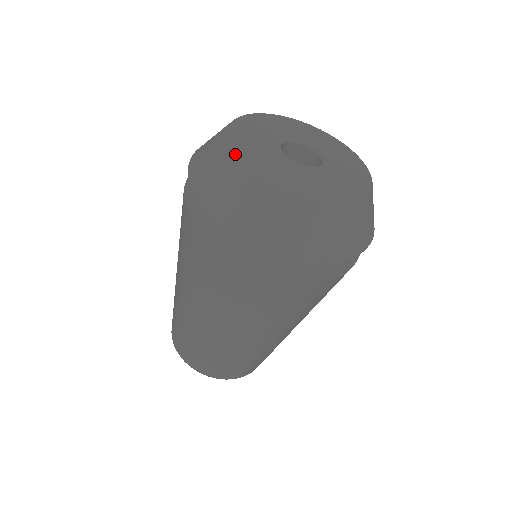
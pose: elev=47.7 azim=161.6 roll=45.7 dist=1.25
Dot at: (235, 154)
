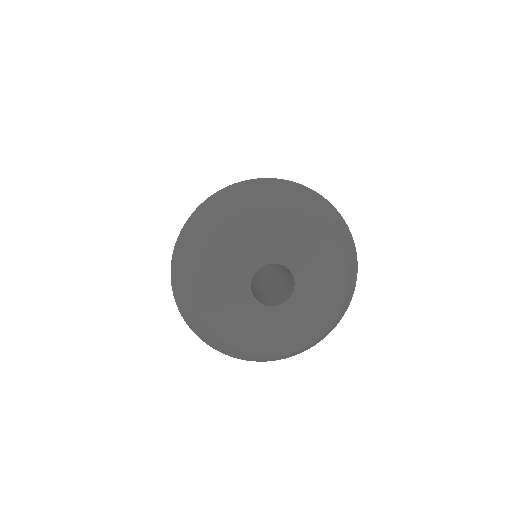
Dot at: (212, 332)
